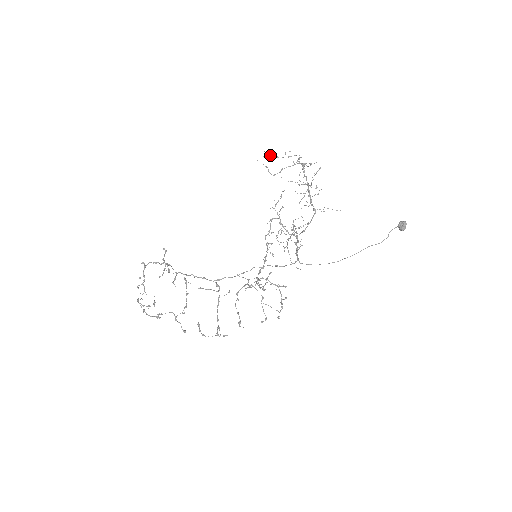
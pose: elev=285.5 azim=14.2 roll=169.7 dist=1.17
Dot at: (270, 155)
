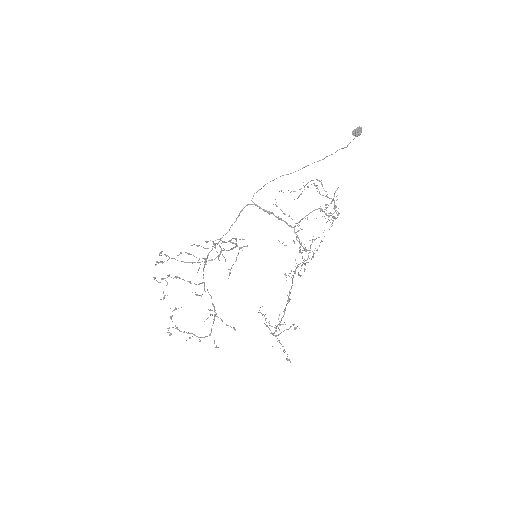
Dot at: occluded
